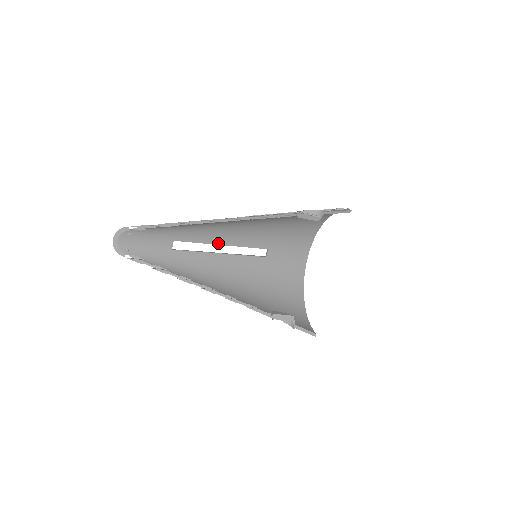
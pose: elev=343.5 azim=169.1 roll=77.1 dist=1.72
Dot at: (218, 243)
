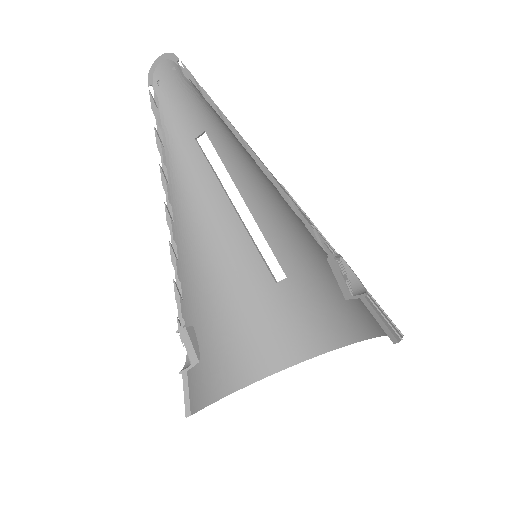
Dot at: (243, 194)
